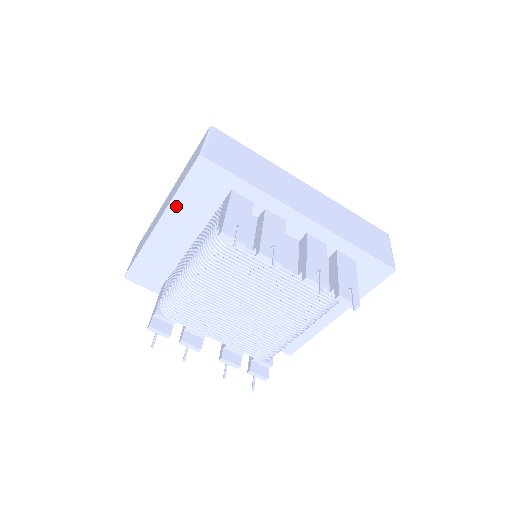
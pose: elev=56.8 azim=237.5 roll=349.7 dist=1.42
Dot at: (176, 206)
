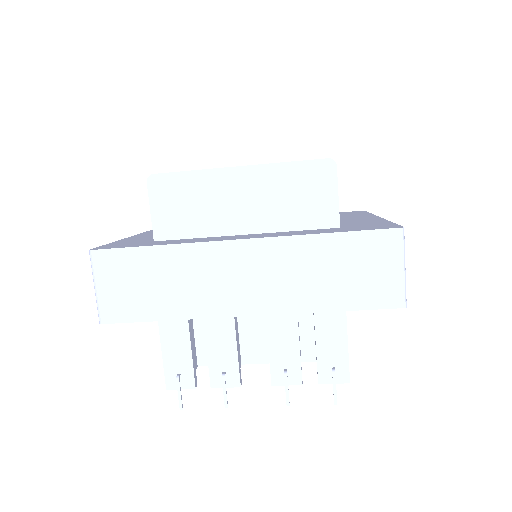
Dot at: occluded
